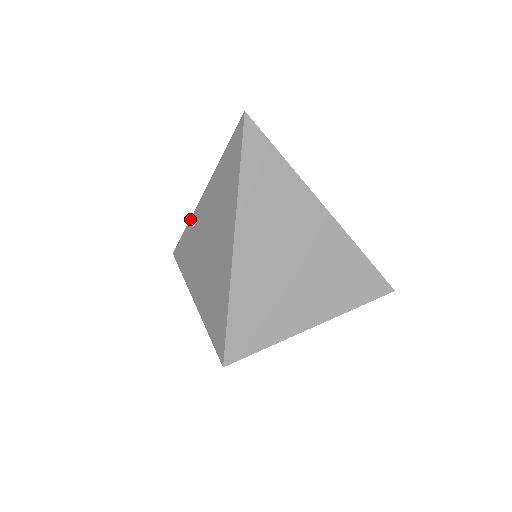
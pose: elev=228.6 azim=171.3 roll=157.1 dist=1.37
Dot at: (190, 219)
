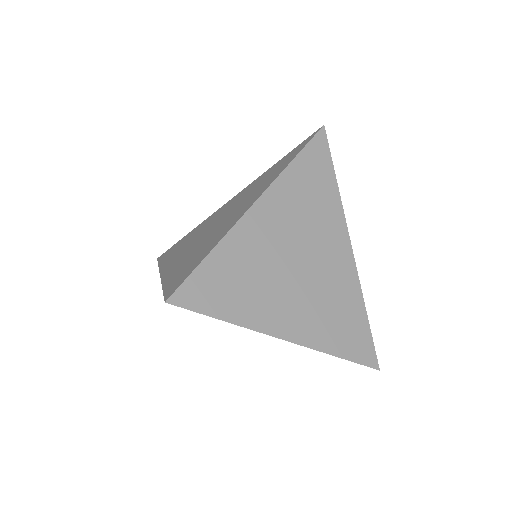
Dot at: (204, 220)
